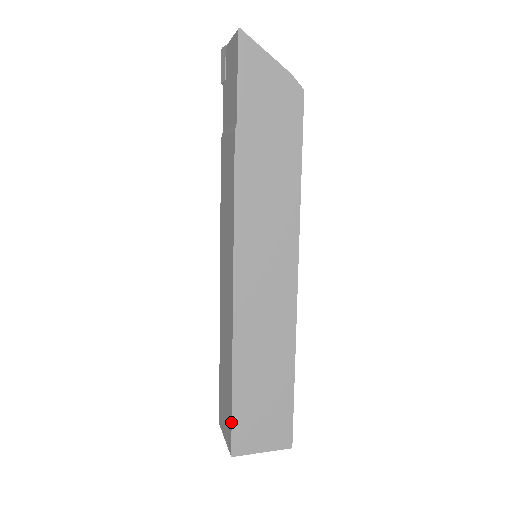
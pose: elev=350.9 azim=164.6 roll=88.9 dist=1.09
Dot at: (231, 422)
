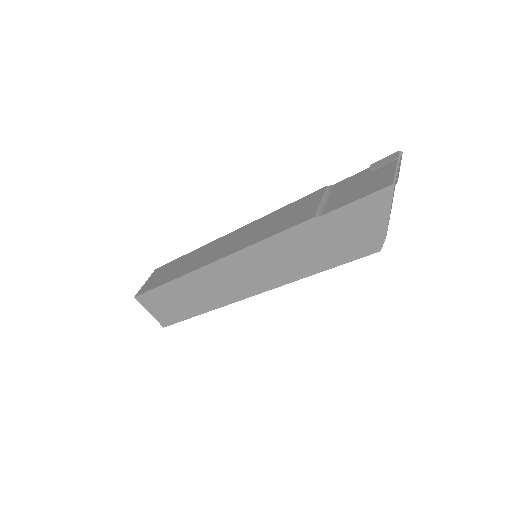
Dot at: (150, 290)
